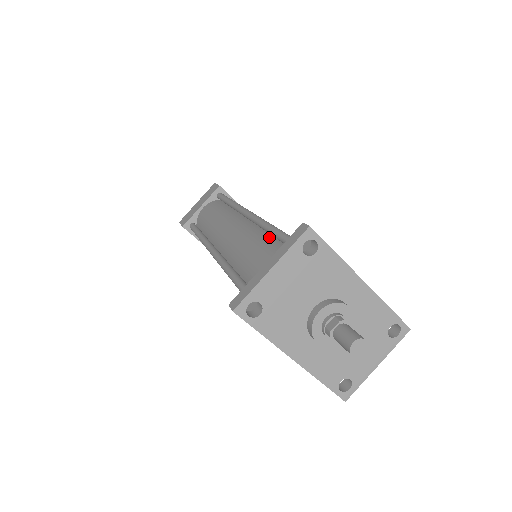
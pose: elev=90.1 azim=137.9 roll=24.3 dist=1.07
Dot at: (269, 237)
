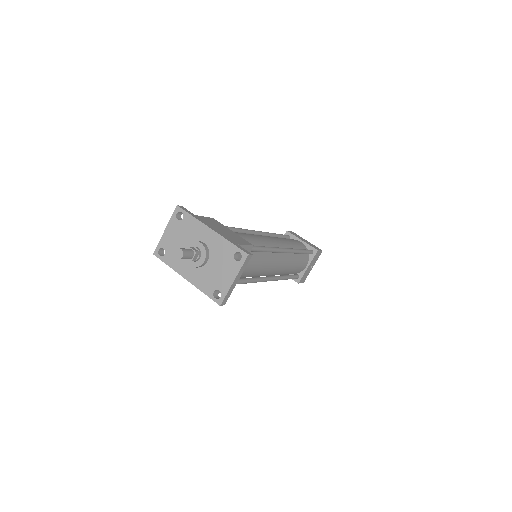
Dot at: occluded
